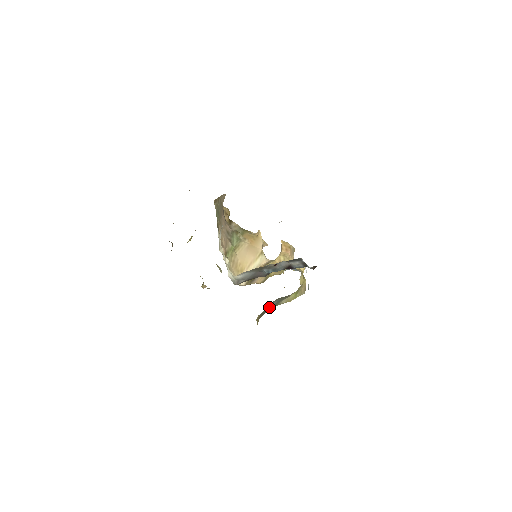
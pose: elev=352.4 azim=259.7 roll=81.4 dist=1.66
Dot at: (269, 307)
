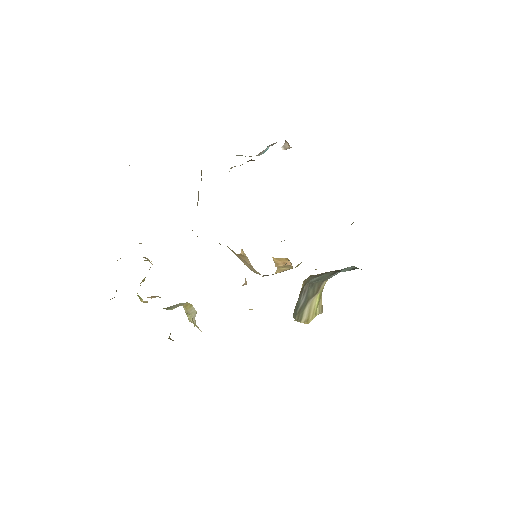
Dot at: (296, 307)
